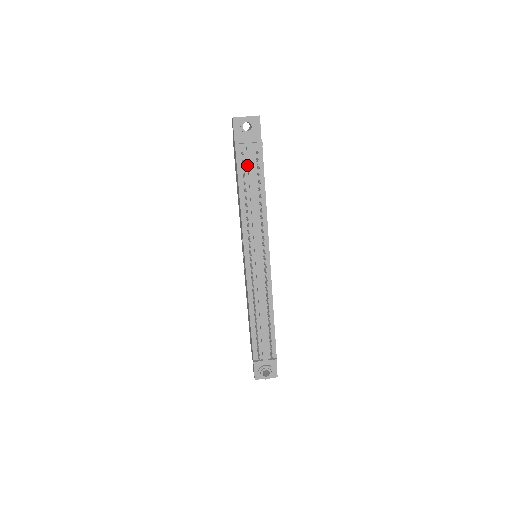
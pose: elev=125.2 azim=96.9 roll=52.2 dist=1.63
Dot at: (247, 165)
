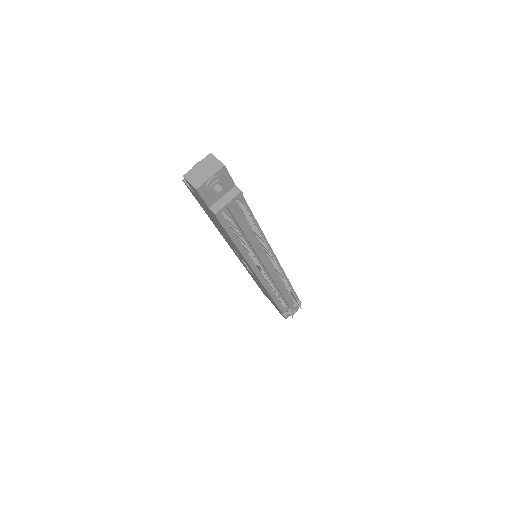
Dot at: (231, 217)
